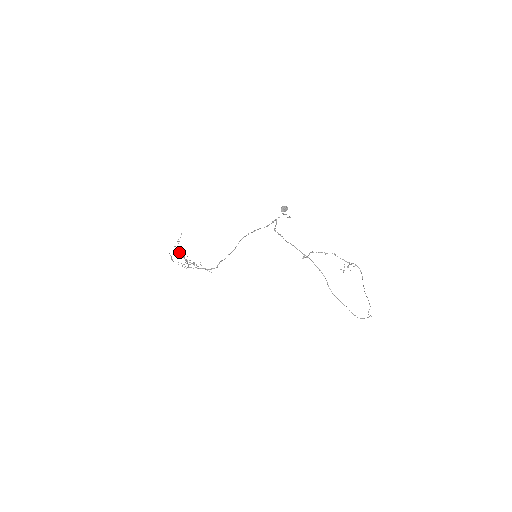
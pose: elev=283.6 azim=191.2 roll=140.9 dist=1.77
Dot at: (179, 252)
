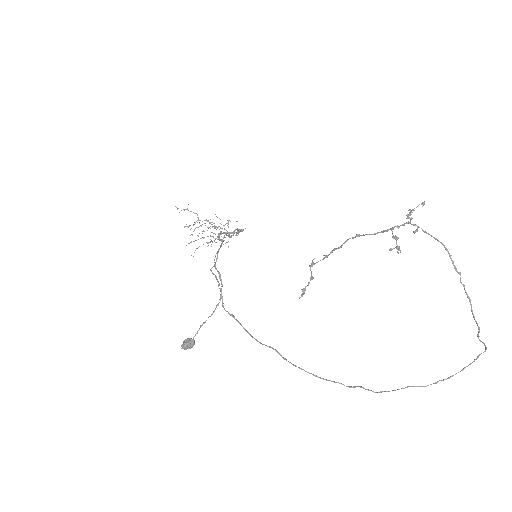
Dot at: (197, 215)
